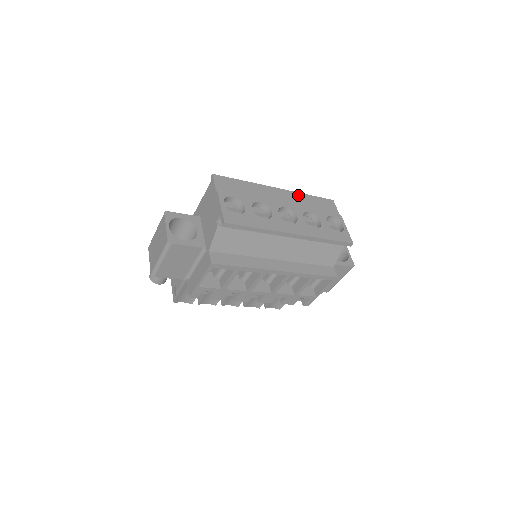
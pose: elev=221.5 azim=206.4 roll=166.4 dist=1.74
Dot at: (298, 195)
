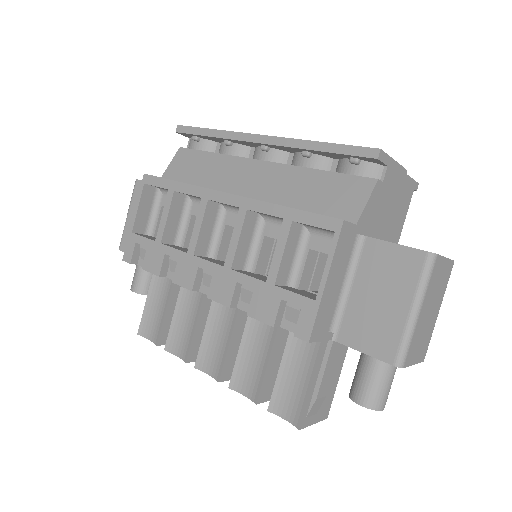
Dot at: occluded
